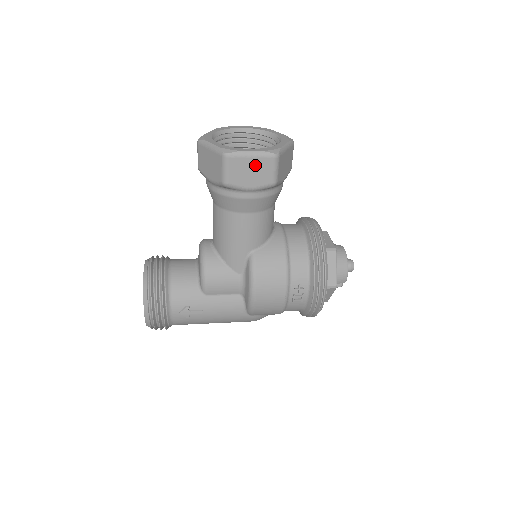
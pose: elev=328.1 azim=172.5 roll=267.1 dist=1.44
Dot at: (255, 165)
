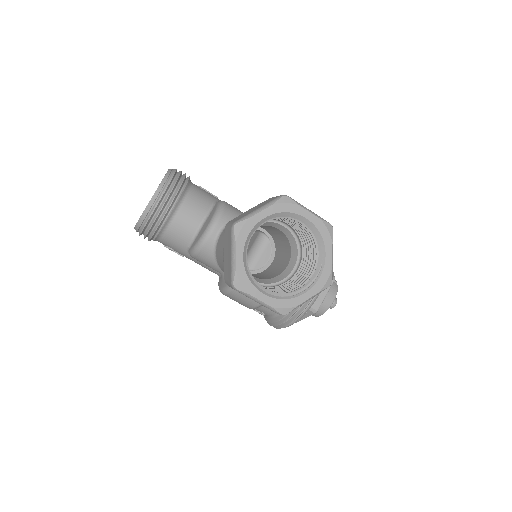
Dot at: occluded
